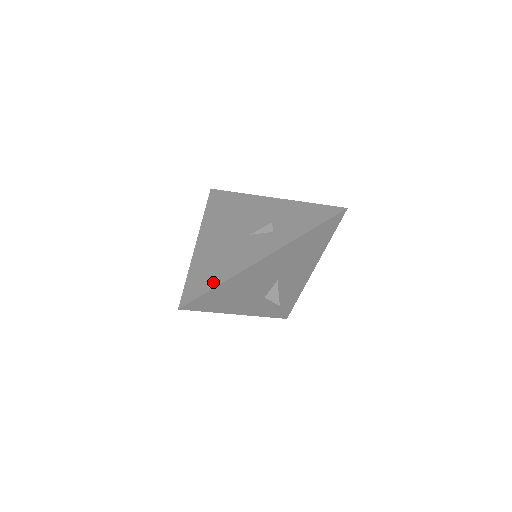
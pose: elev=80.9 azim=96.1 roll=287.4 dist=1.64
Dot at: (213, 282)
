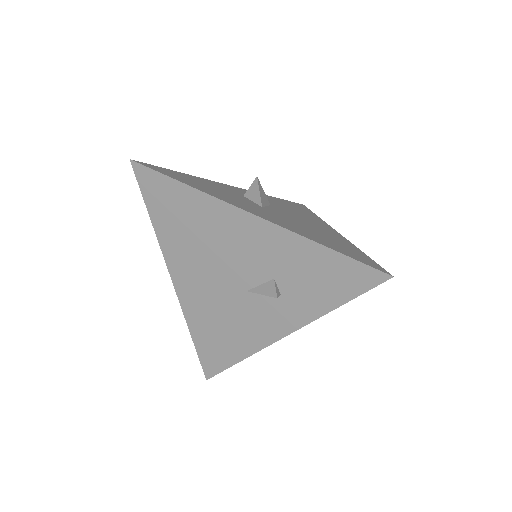
Dot at: (230, 357)
